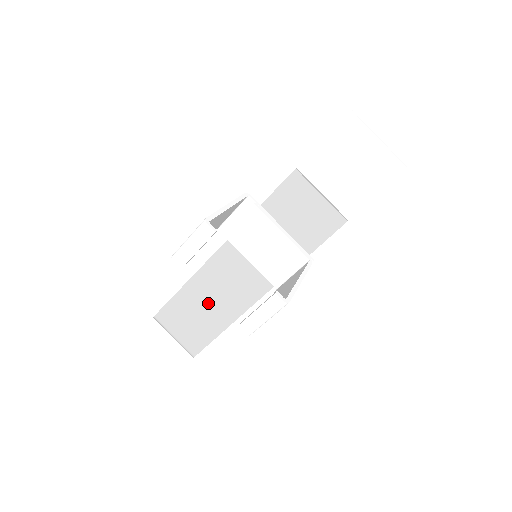
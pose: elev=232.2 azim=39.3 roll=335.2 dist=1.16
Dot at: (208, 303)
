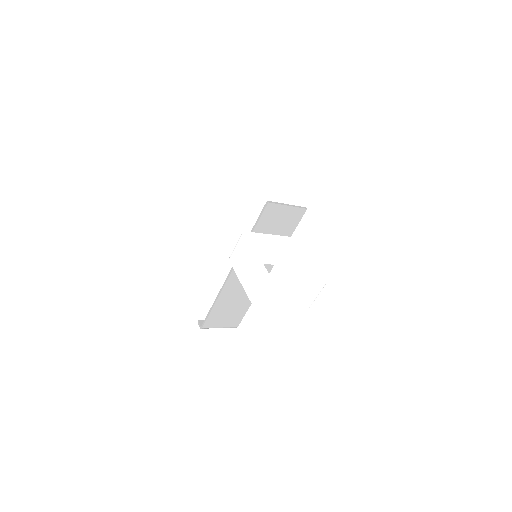
Dot at: (236, 298)
